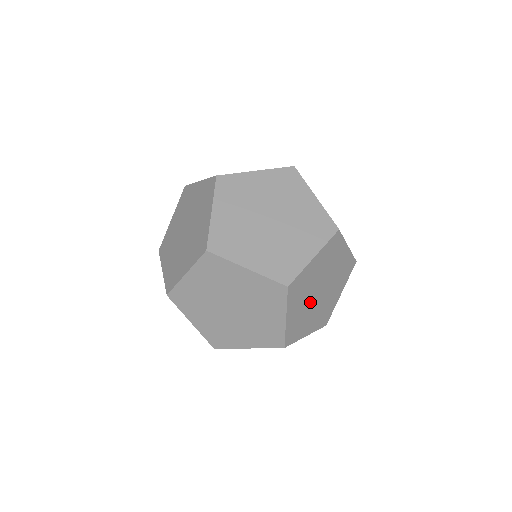
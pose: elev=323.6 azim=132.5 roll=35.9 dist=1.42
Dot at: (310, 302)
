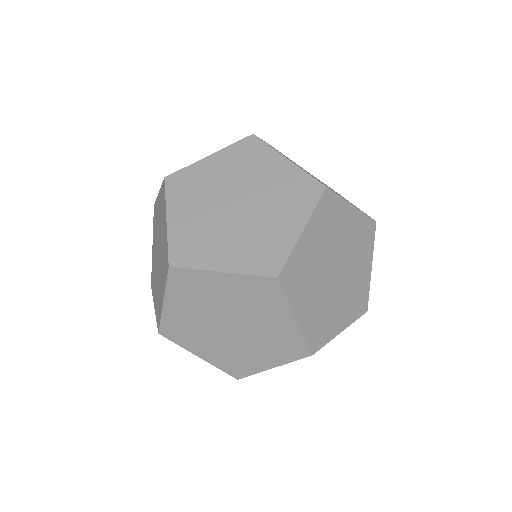
Dot at: (325, 289)
